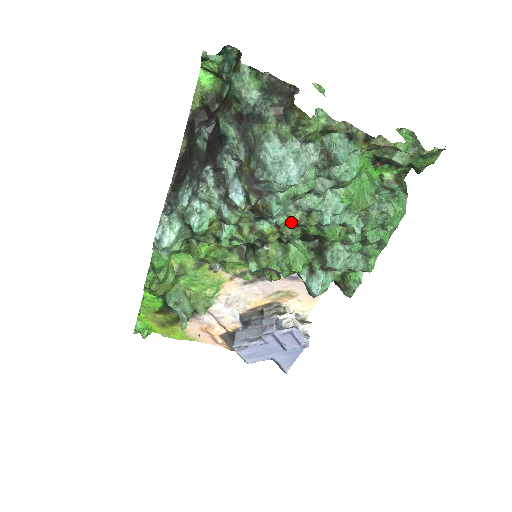
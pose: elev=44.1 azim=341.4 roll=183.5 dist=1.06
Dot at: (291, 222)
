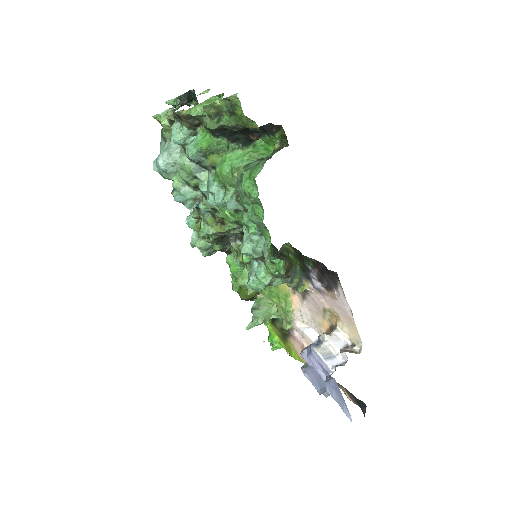
Dot at: occluded
